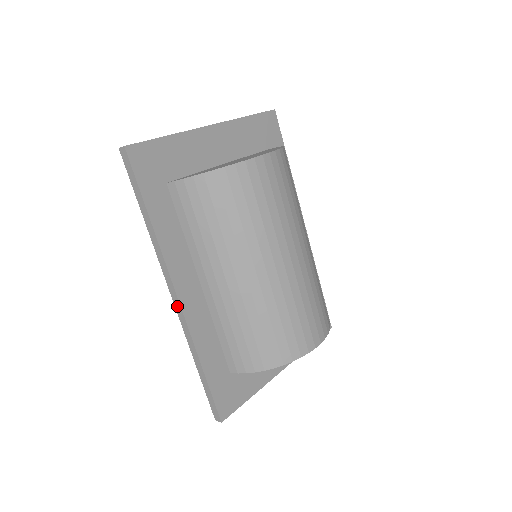
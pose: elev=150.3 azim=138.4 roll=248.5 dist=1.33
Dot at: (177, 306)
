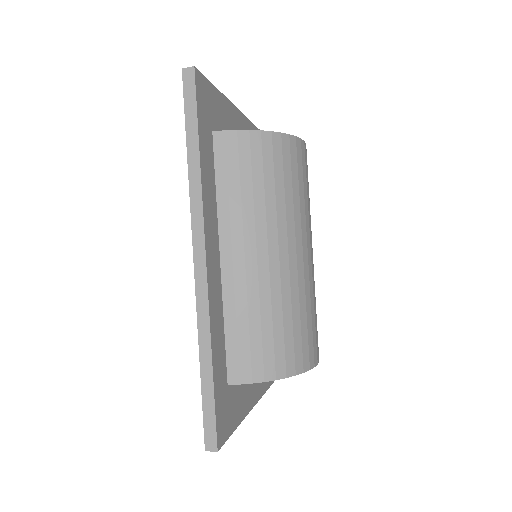
Dot at: (200, 274)
